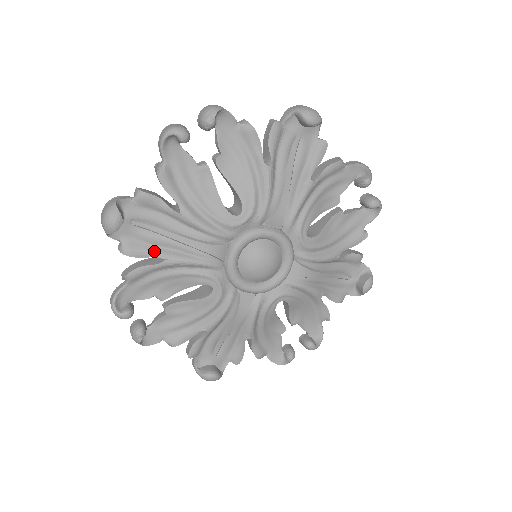
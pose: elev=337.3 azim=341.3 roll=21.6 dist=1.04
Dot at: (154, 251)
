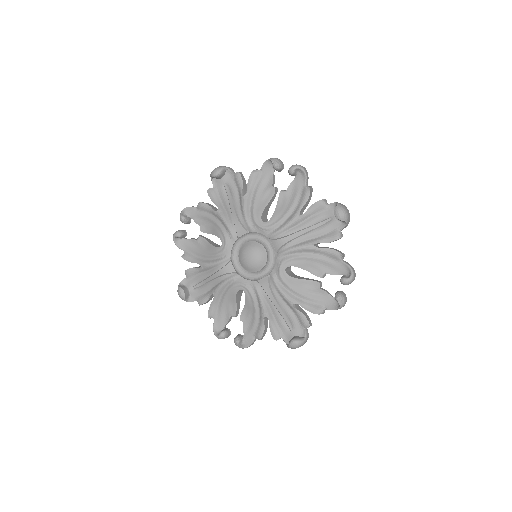
Dot at: (209, 294)
